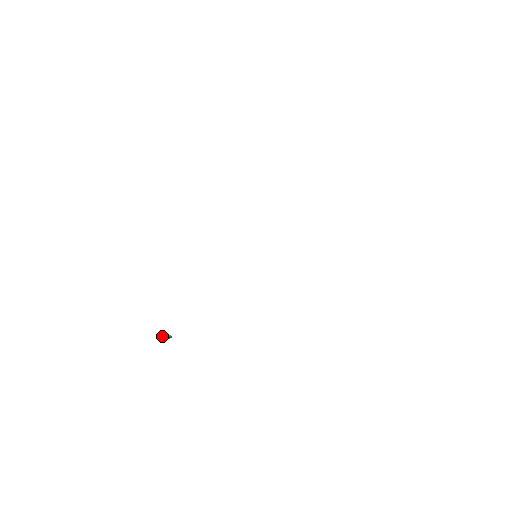
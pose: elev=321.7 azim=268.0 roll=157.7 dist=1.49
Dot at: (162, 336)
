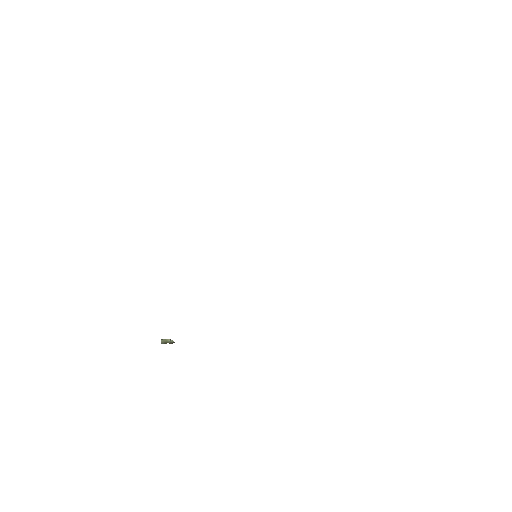
Dot at: (163, 342)
